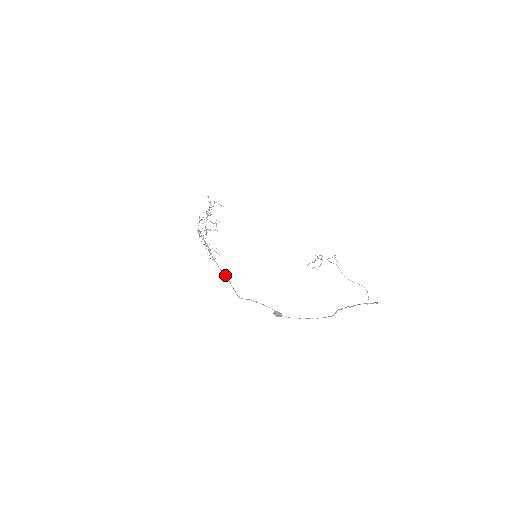
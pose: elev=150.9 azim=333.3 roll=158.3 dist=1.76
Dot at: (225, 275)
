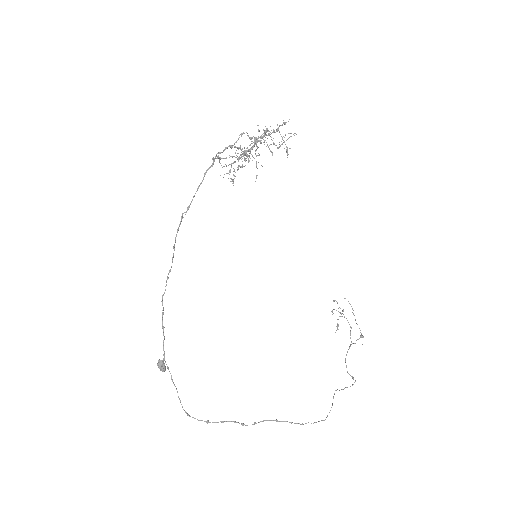
Dot at: occluded
